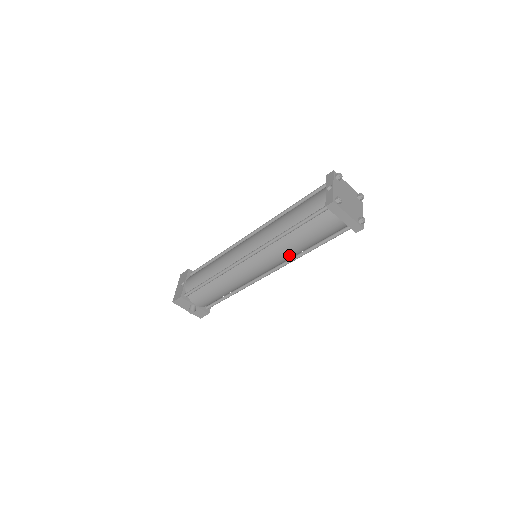
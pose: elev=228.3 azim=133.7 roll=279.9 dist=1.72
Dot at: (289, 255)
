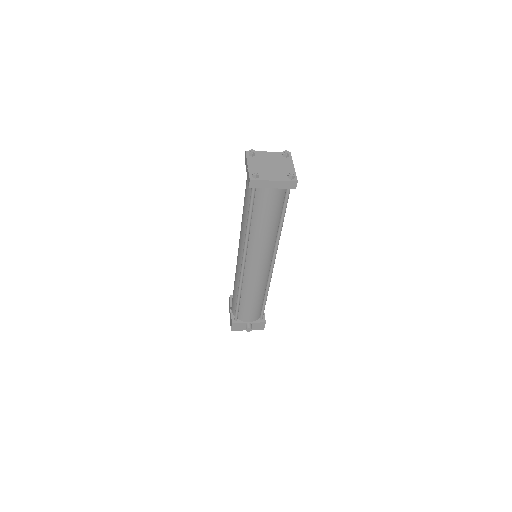
Dot at: (269, 241)
